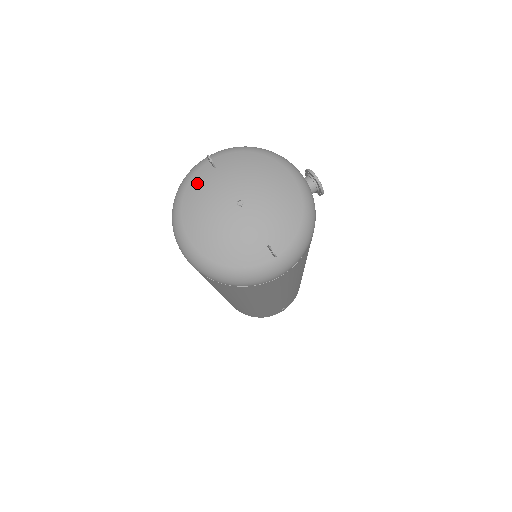
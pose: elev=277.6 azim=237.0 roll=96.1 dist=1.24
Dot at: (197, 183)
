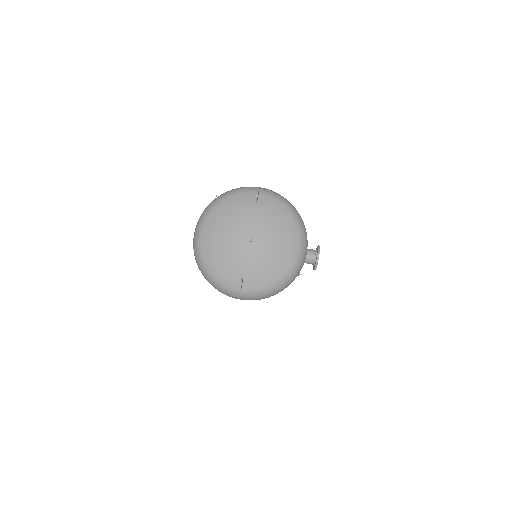
Dot at: (238, 202)
